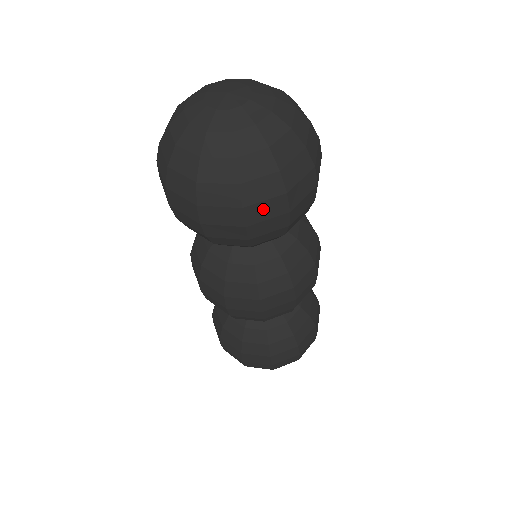
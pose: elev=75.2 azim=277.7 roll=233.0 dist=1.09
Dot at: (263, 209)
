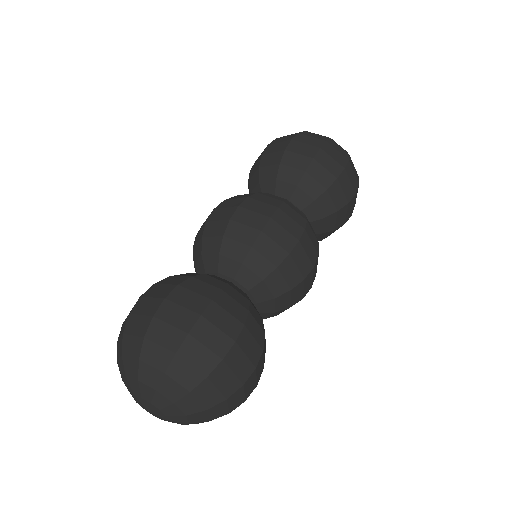
Dot at: occluded
